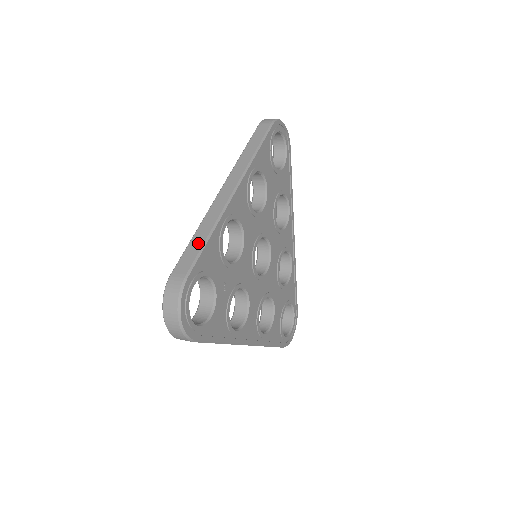
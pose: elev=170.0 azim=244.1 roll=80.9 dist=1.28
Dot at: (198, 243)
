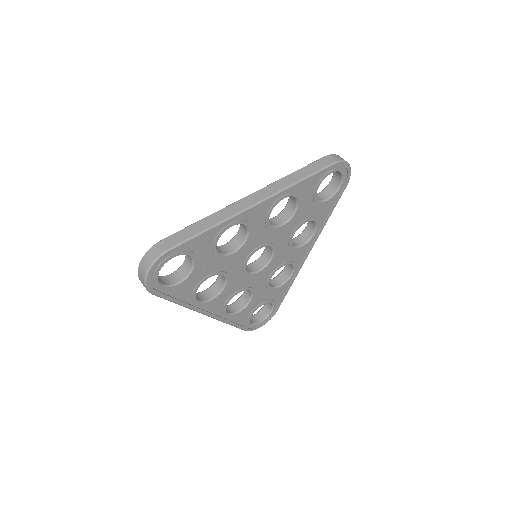
Dot at: (197, 229)
